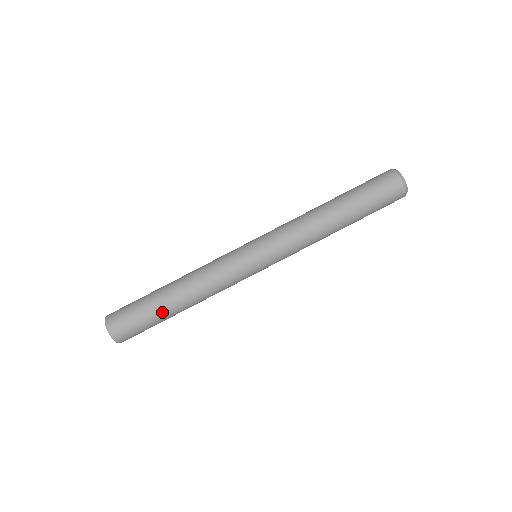
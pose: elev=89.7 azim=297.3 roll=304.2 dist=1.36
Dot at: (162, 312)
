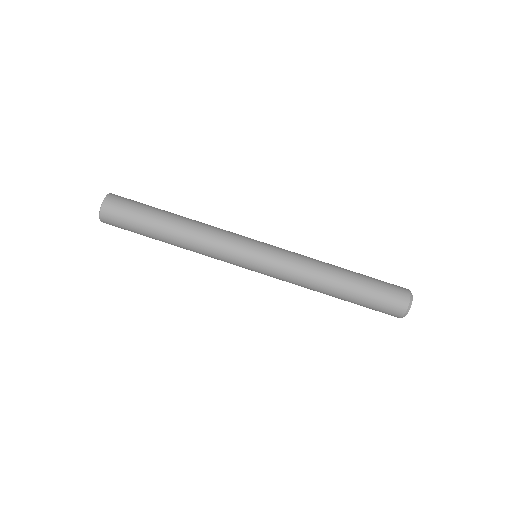
Dot at: (154, 222)
